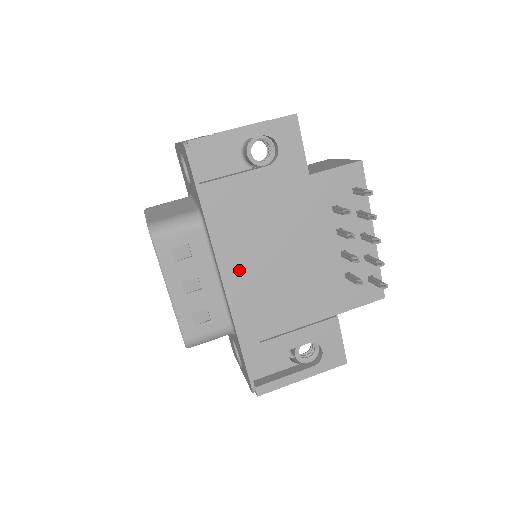
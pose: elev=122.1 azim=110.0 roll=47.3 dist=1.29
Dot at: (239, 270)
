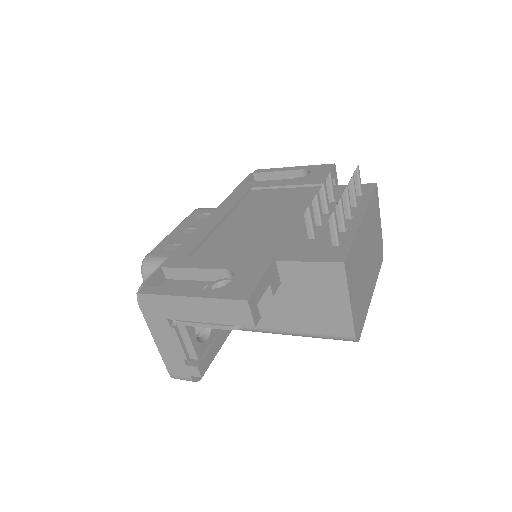
Dot at: (224, 216)
